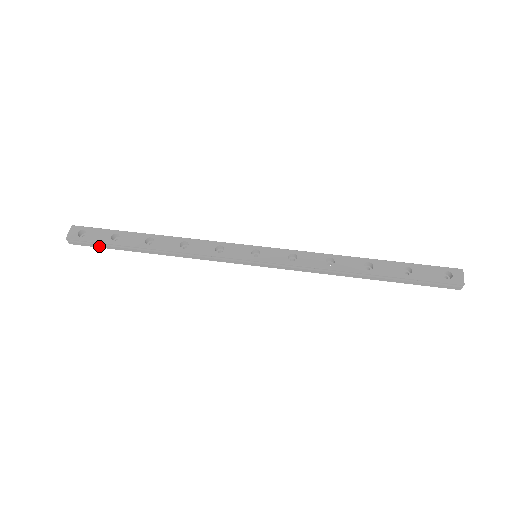
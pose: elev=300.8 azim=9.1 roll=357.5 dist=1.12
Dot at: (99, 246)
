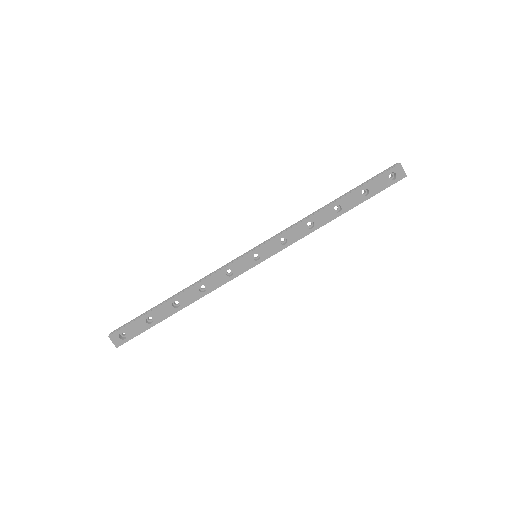
Dot at: (142, 331)
